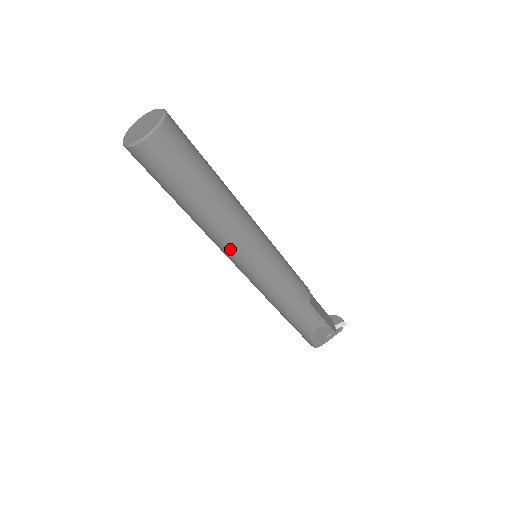
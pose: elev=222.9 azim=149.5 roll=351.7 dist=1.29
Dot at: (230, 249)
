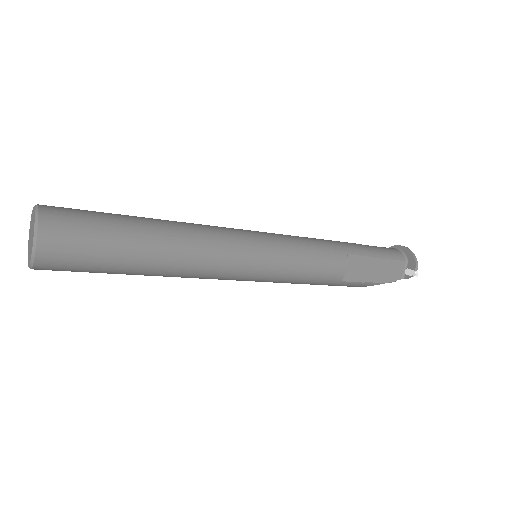
Dot at: occluded
